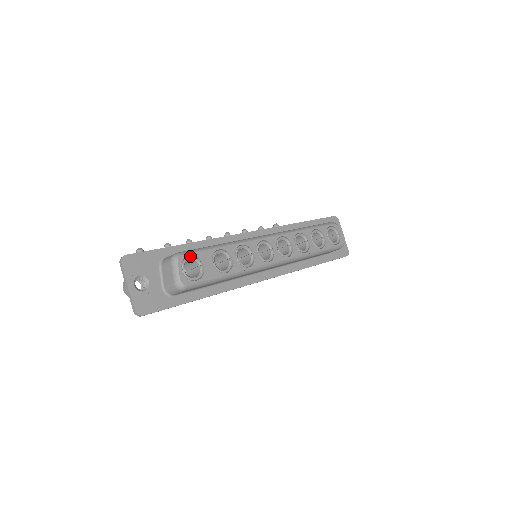
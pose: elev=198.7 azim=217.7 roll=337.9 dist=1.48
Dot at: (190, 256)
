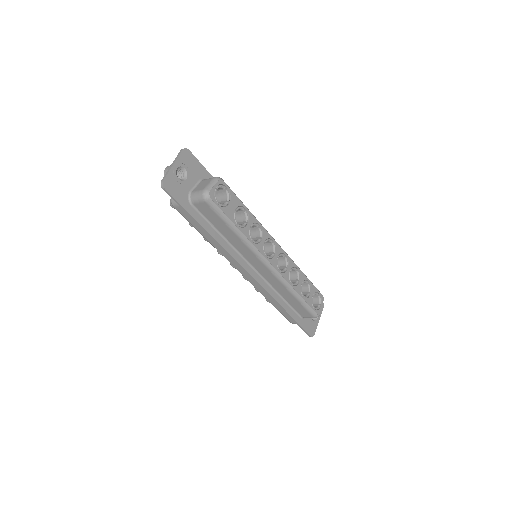
Dot at: (227, 188)
